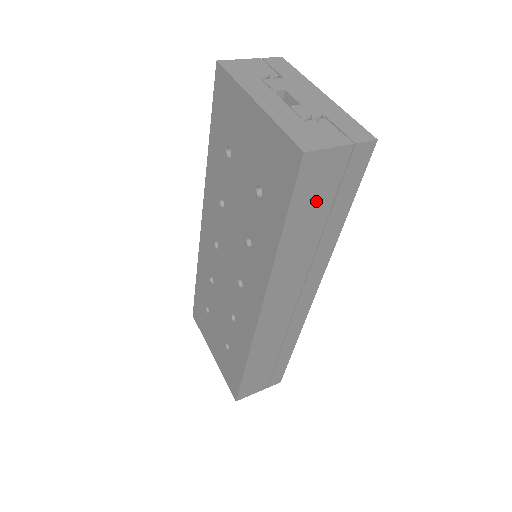
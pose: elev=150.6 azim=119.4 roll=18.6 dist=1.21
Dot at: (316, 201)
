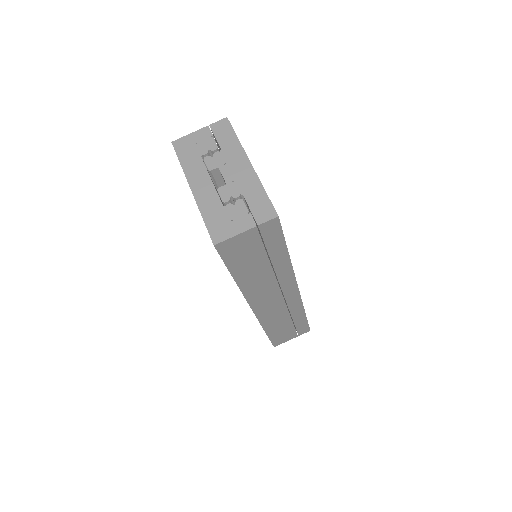
Dot at: (249, 257)
